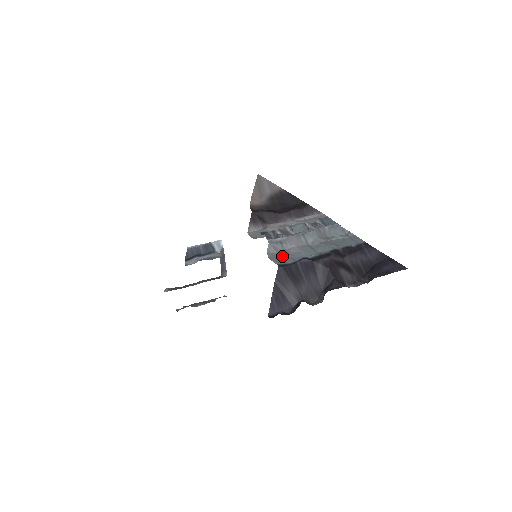
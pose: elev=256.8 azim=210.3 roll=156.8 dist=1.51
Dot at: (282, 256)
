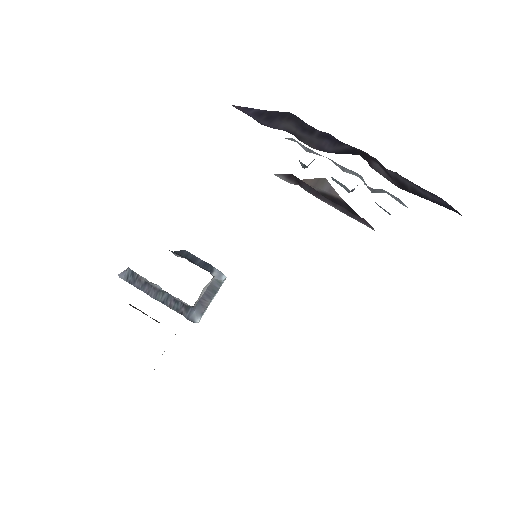
Dot at: occluded
